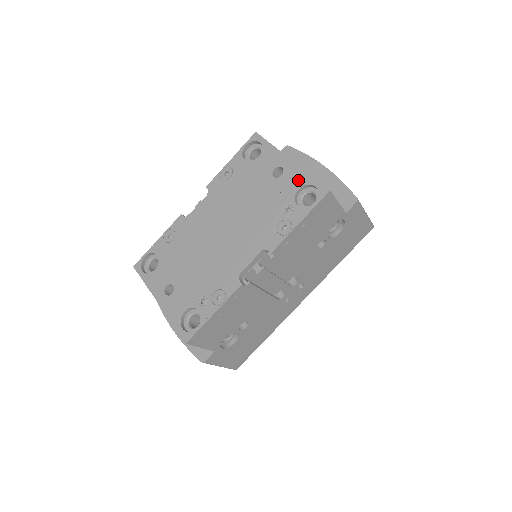
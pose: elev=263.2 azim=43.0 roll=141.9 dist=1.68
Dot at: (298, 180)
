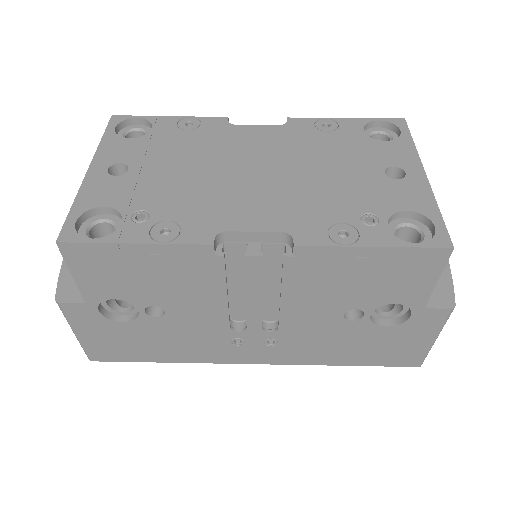
Dot at: (416, 201)
